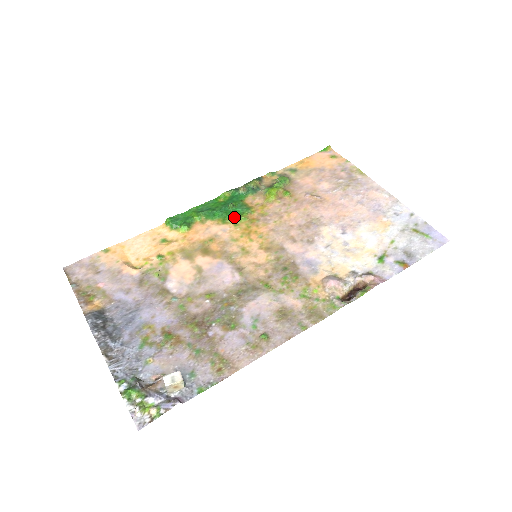
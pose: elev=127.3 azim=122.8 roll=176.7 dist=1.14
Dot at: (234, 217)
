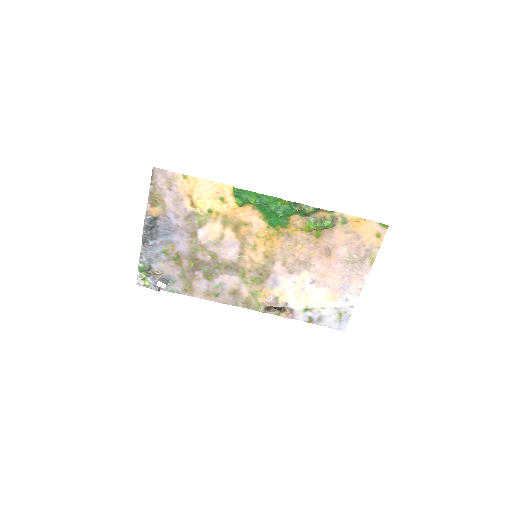
Dot at: (272, 223)
